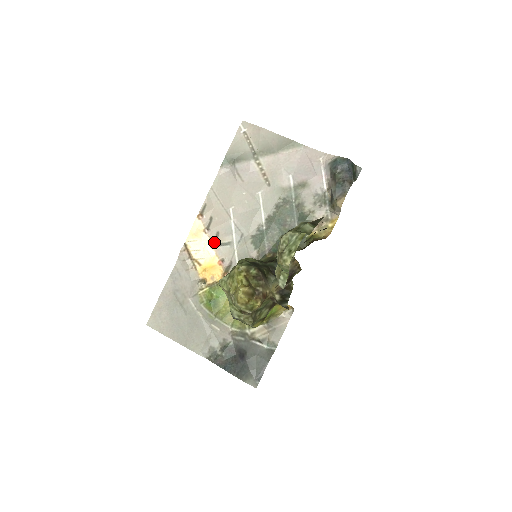
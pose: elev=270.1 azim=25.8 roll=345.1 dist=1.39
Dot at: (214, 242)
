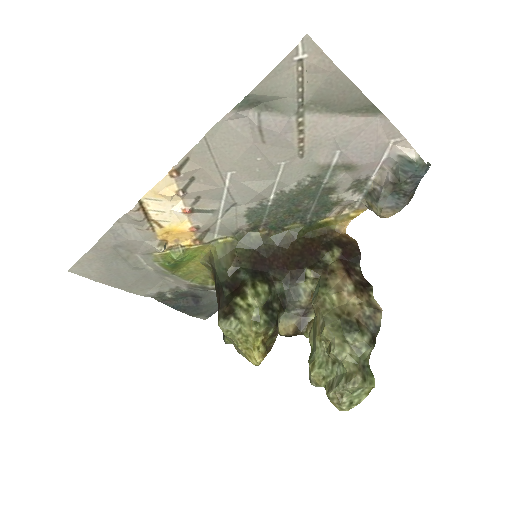
Dot at: (190, 208)
